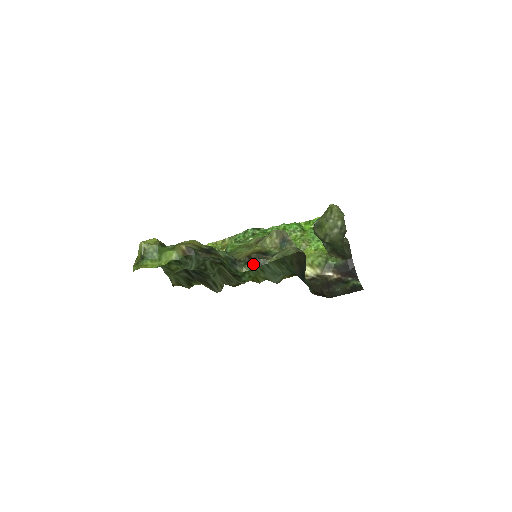
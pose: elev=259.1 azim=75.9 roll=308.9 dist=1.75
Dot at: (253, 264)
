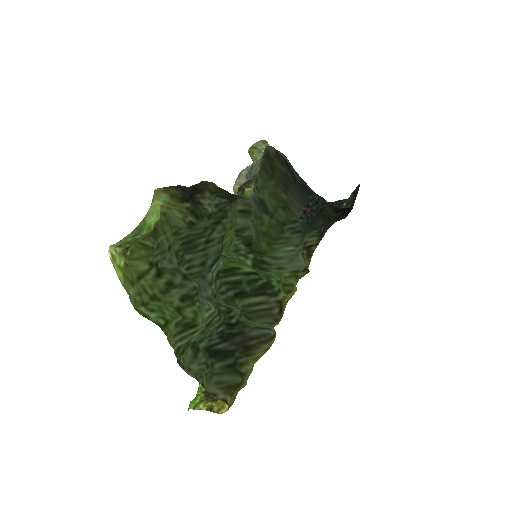
Dot at: (248, 185)
